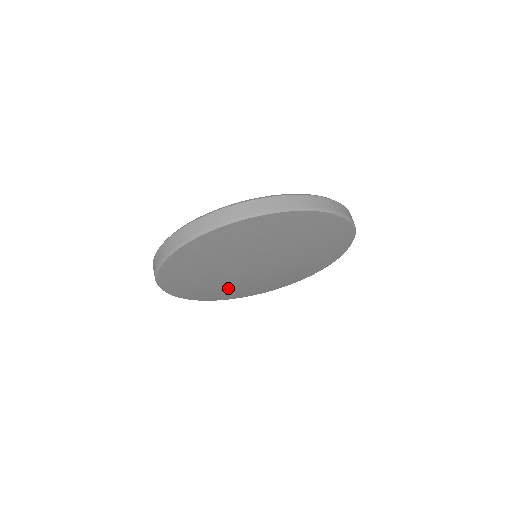
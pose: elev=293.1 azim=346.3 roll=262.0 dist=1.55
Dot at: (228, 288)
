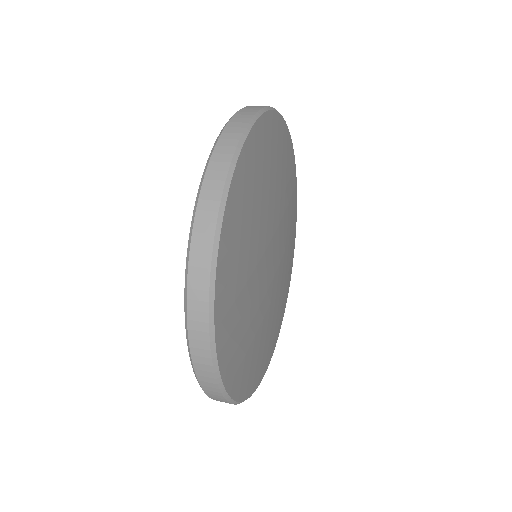
Dot at: (257, 338)
